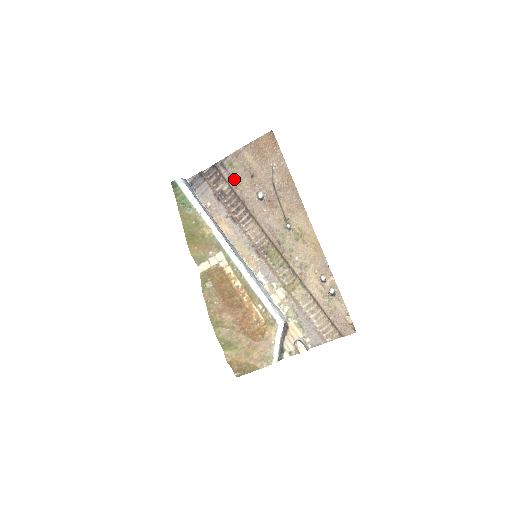
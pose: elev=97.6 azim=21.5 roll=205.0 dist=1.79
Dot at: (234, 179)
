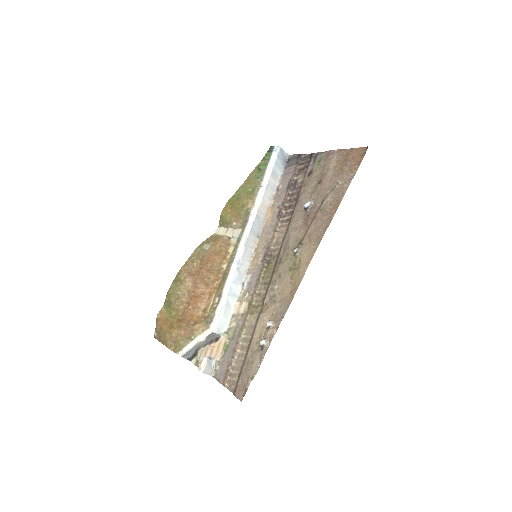
Dot at: (310, 176)
